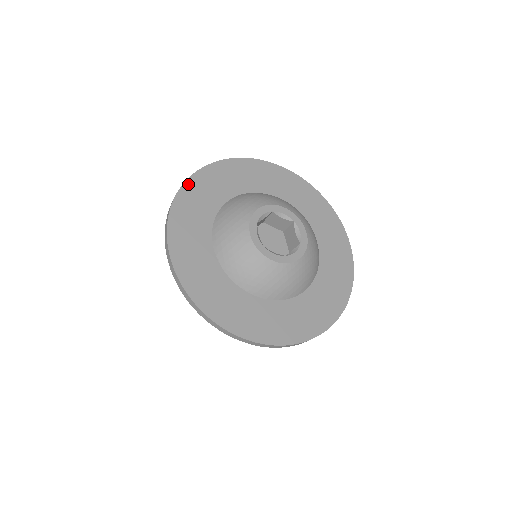
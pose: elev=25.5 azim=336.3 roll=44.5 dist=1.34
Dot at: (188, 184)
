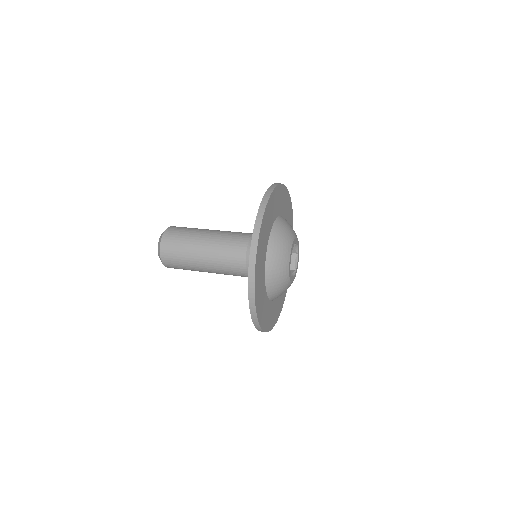
Dot at: (272, 196)
